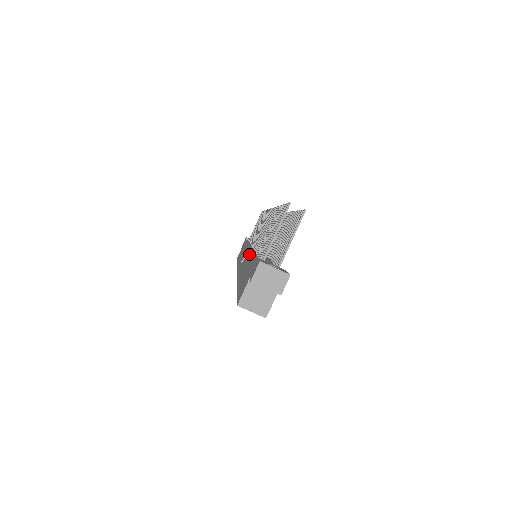
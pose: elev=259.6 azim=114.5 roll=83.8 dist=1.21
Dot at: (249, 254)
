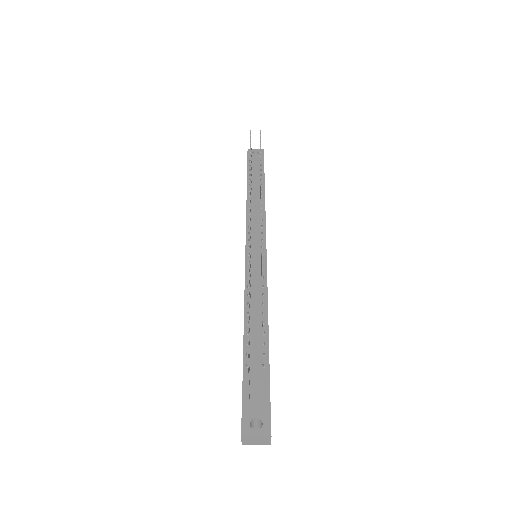
Dot at: (244, 303)
